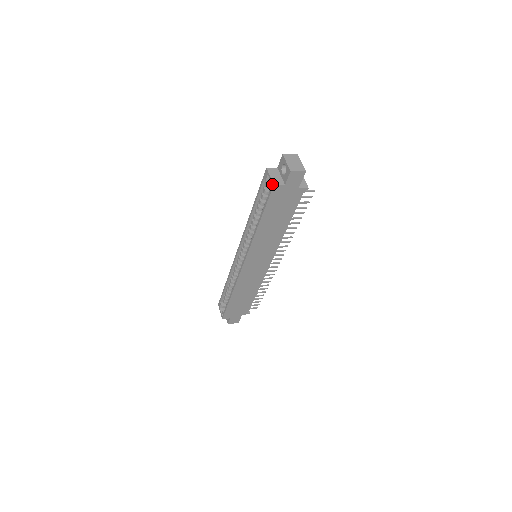
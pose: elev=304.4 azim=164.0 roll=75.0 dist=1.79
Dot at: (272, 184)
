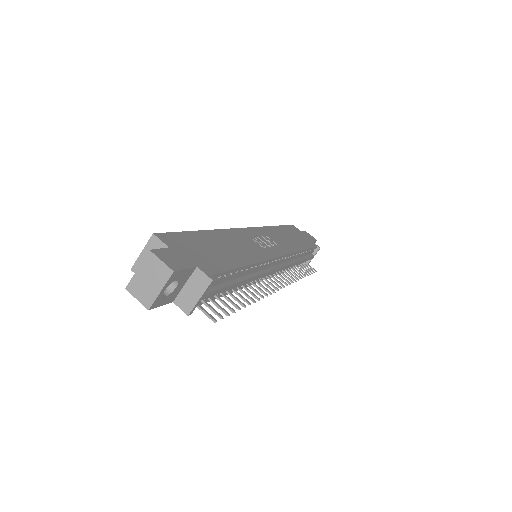
Dot at: (134, 264)
